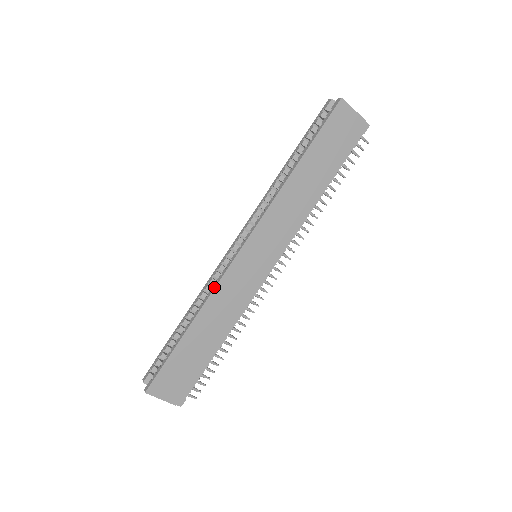
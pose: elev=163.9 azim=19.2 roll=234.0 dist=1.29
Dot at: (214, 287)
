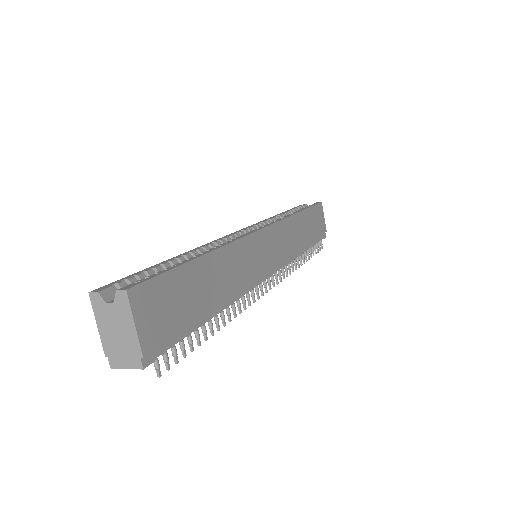
Dot at: (237, 238)
